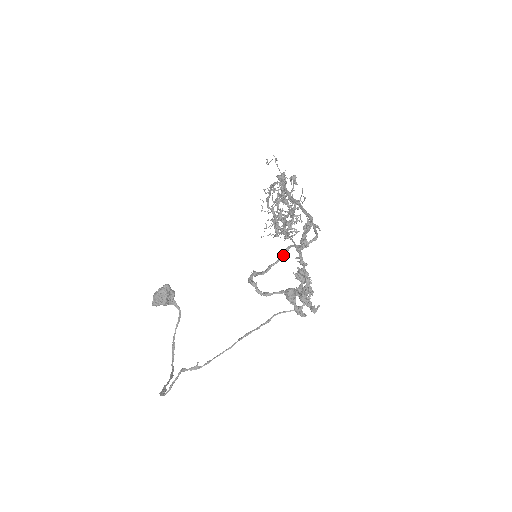
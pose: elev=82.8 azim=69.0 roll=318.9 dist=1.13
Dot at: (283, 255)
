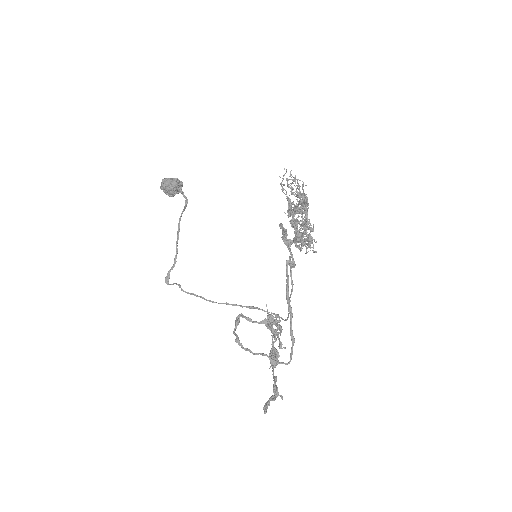
Dot at: occluded
